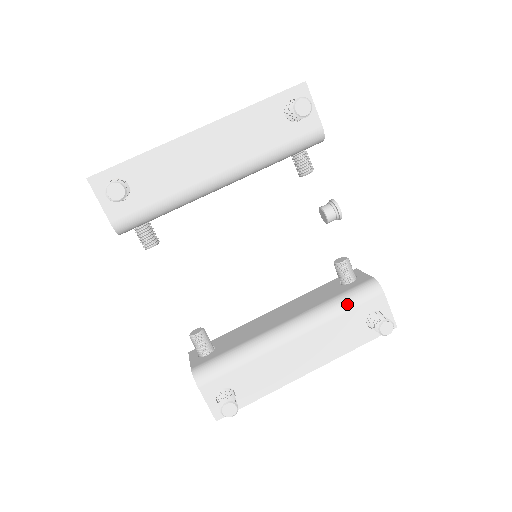
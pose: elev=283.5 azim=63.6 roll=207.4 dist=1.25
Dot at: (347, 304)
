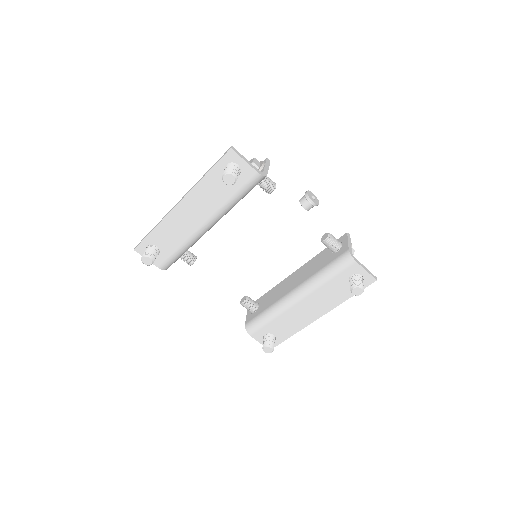
Dot at: (330, 274)
